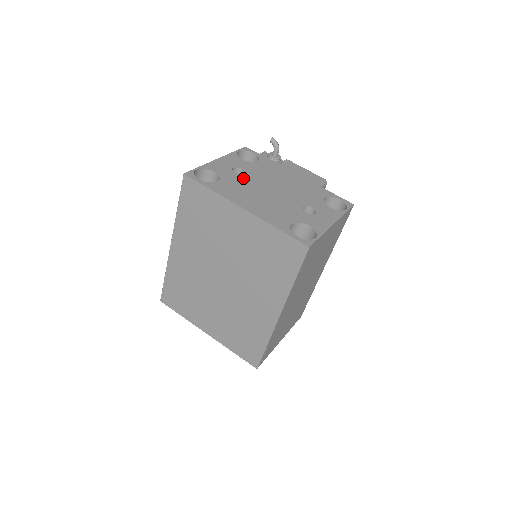
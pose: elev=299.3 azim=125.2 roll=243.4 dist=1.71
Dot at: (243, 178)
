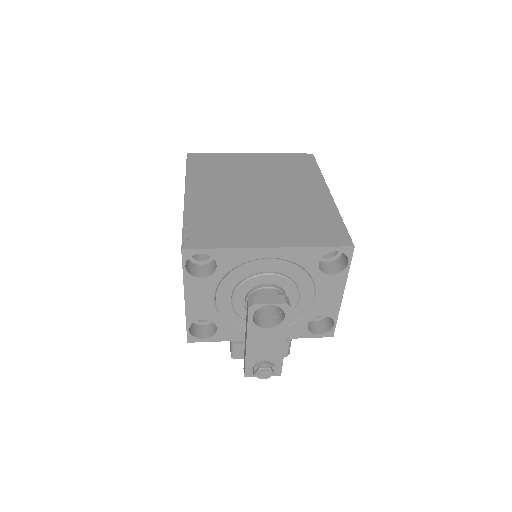
Dot at: occluded
